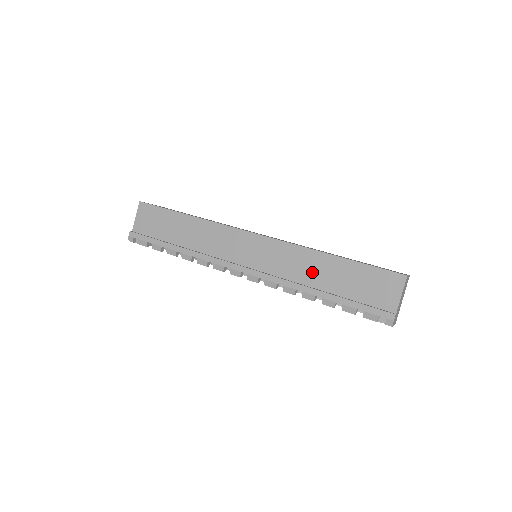
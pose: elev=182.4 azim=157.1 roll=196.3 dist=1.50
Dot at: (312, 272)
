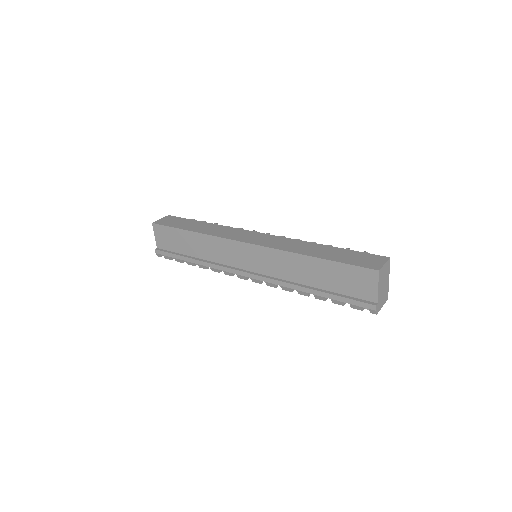
Dot at: (300, 272)
